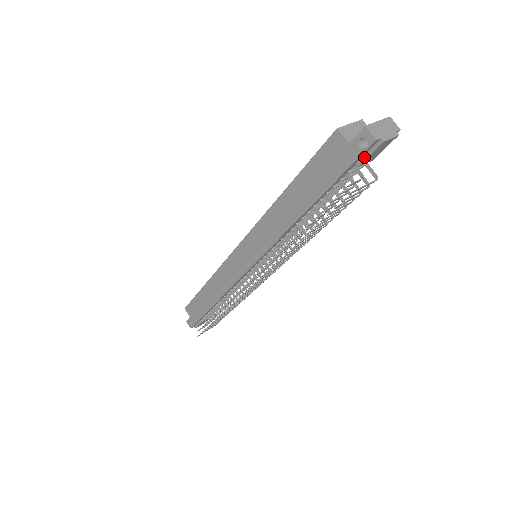
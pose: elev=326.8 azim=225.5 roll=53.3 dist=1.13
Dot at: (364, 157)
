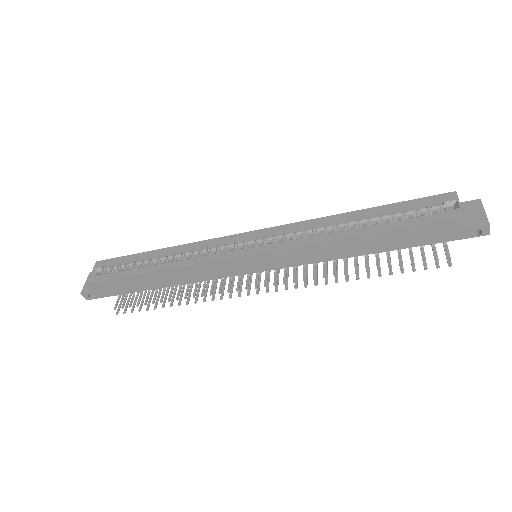
Dot at: (463, 235)
